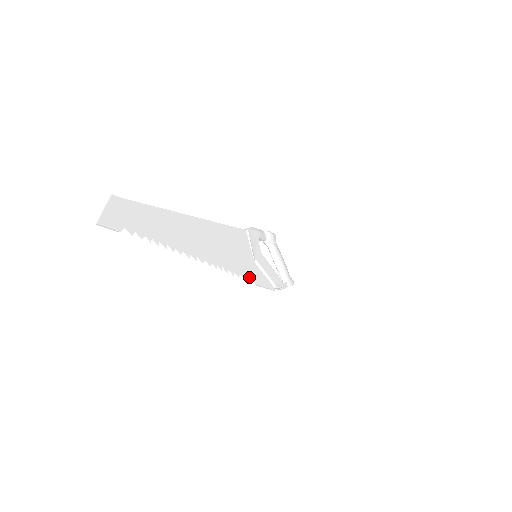
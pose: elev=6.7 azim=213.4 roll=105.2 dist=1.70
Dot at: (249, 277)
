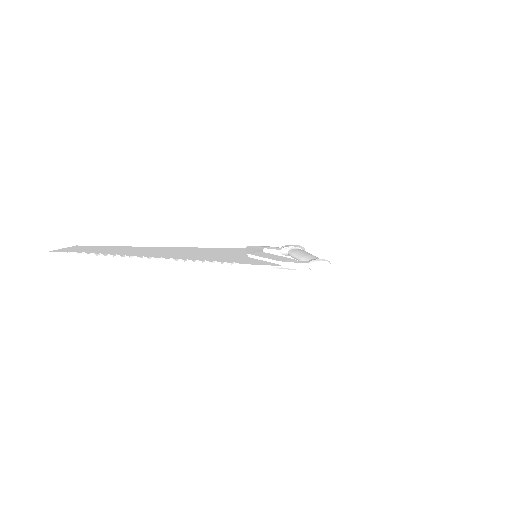
Dot at: (231, 262)
